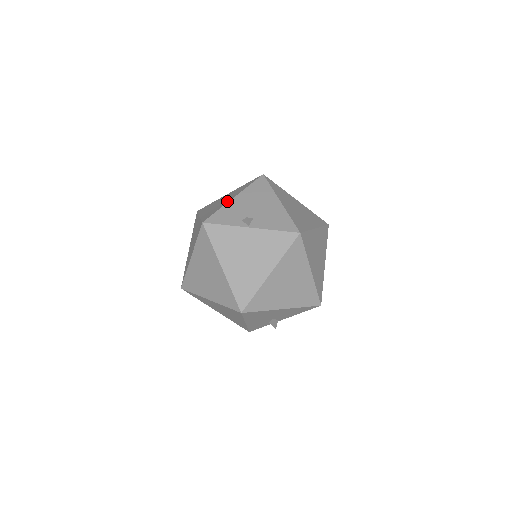
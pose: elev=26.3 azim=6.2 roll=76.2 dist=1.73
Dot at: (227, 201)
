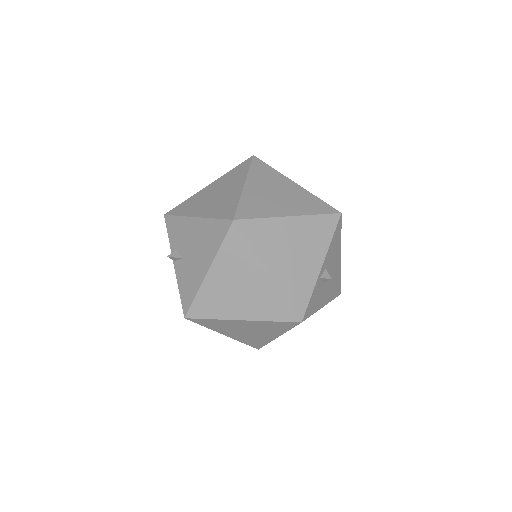
Dot at: (194, 212)
